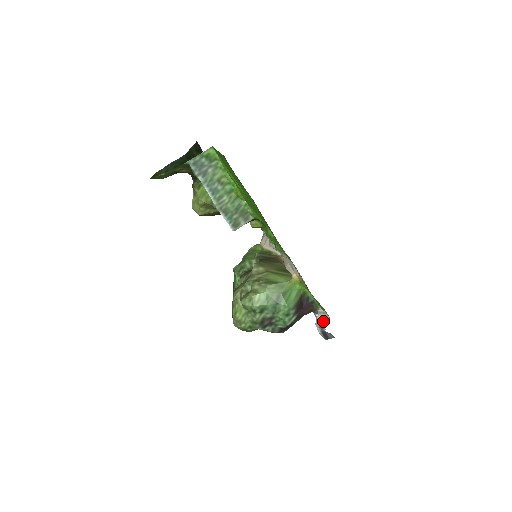
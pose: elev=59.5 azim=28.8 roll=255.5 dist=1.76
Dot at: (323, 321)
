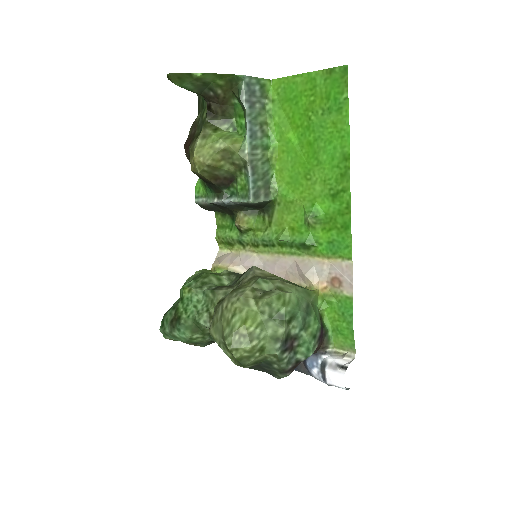
Dot at: (342, 360)
